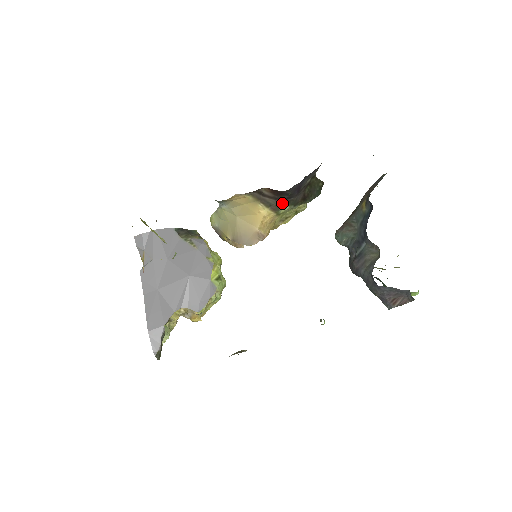
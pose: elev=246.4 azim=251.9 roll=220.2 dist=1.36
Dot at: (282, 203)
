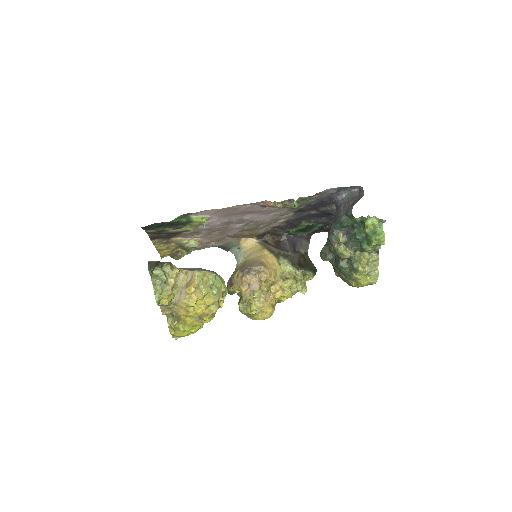
Dot at: (282, 255)
